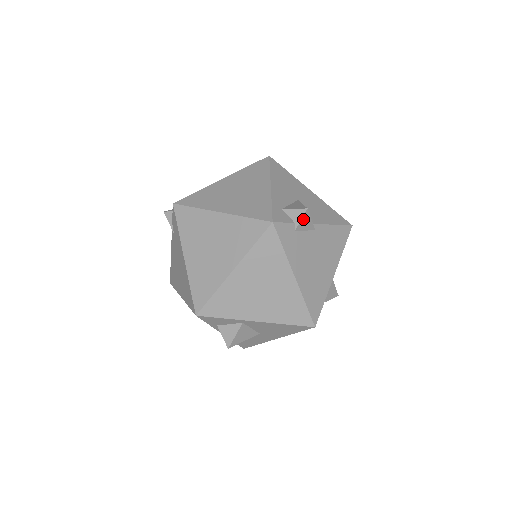
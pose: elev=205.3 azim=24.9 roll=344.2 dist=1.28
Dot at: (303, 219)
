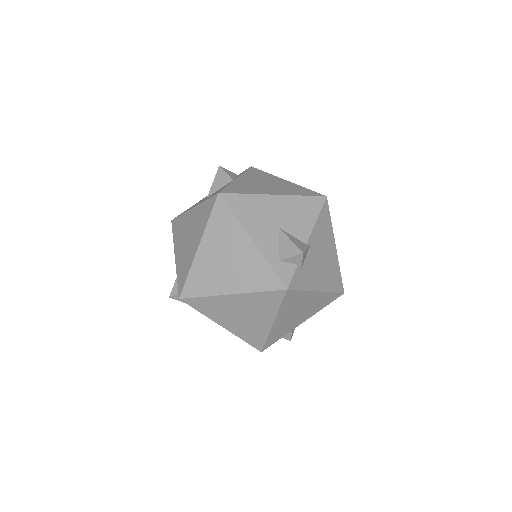
Dot at: (303, 259)
